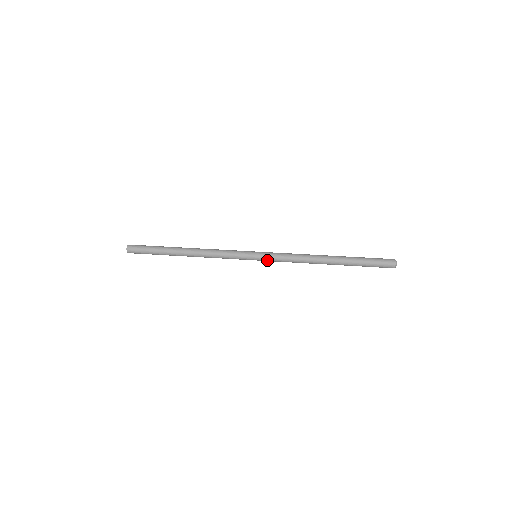
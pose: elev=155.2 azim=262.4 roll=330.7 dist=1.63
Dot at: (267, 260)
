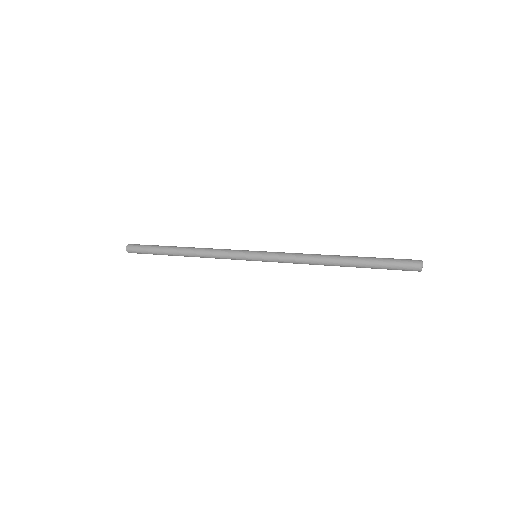
Dot at: (267, 260)
